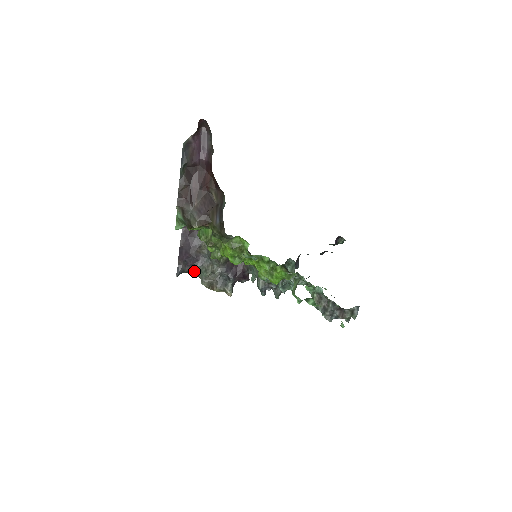
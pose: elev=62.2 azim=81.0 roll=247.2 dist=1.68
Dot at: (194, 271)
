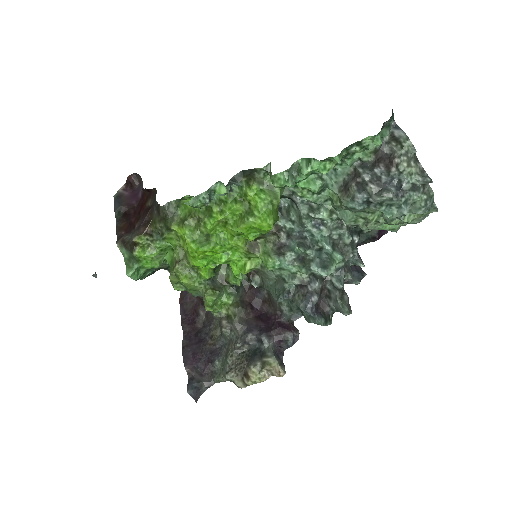
Dot at: (216, 376)
